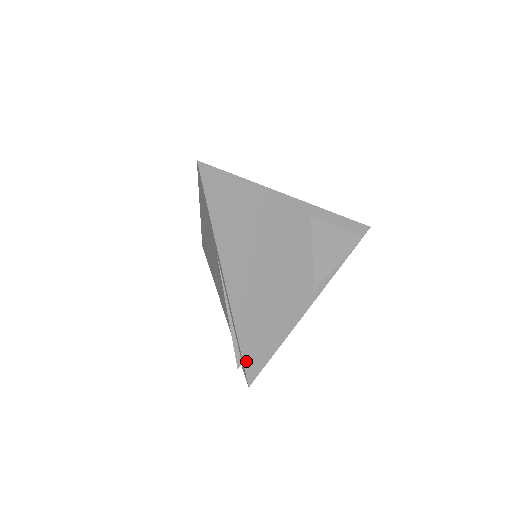
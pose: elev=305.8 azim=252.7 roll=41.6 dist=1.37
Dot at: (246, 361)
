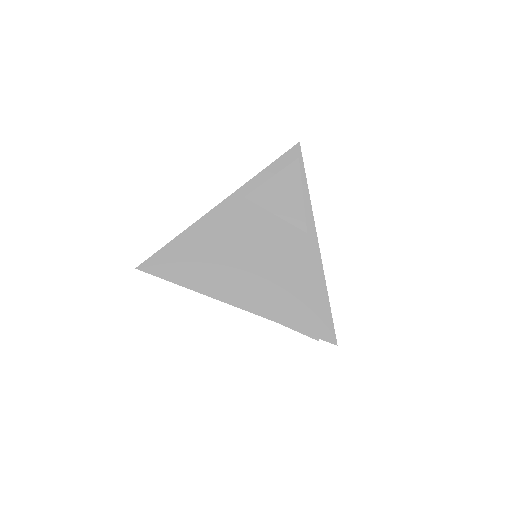
Dot at: (314, 333)
